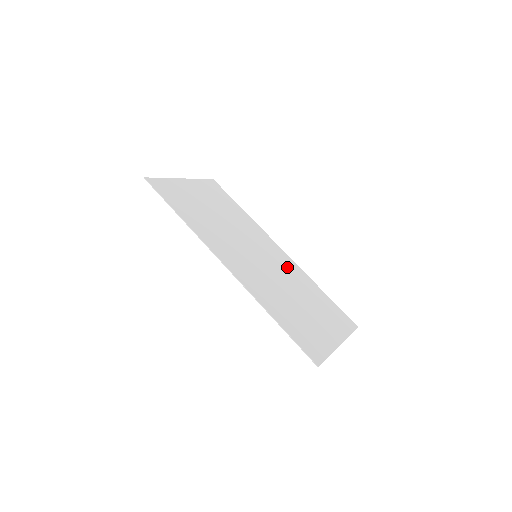
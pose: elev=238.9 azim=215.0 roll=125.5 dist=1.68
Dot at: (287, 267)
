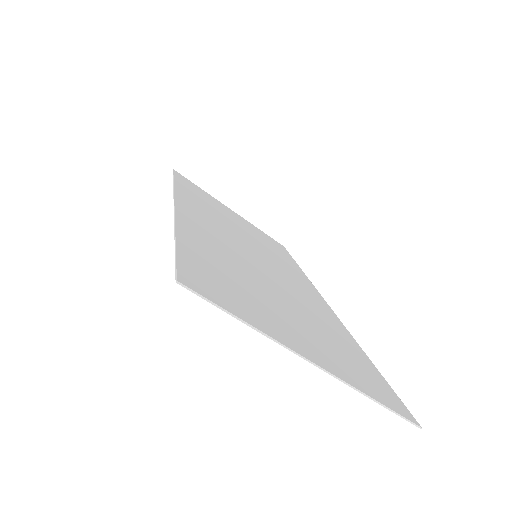
Dot at: (310, 300)
